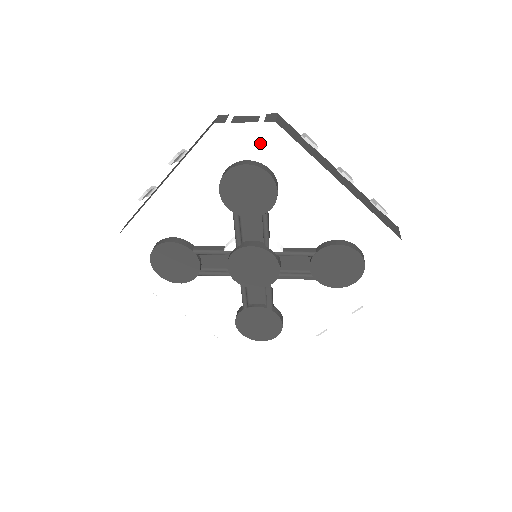
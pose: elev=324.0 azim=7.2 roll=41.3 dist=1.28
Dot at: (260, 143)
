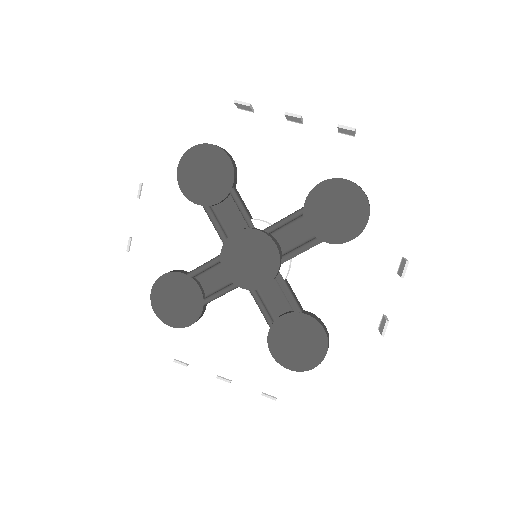
Dot at: (197, 126)
